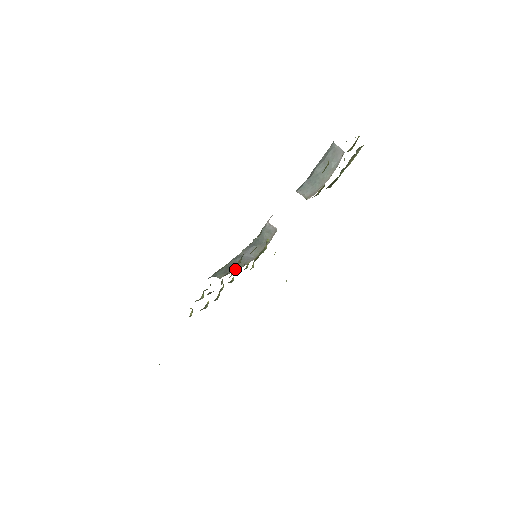
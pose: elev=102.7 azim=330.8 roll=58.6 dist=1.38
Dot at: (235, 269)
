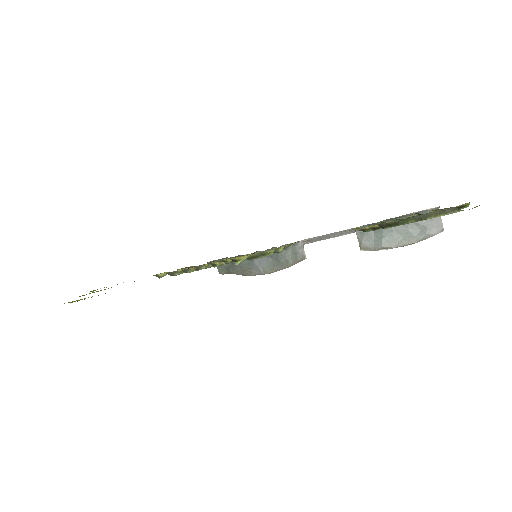
Dot at: (238, 272)
